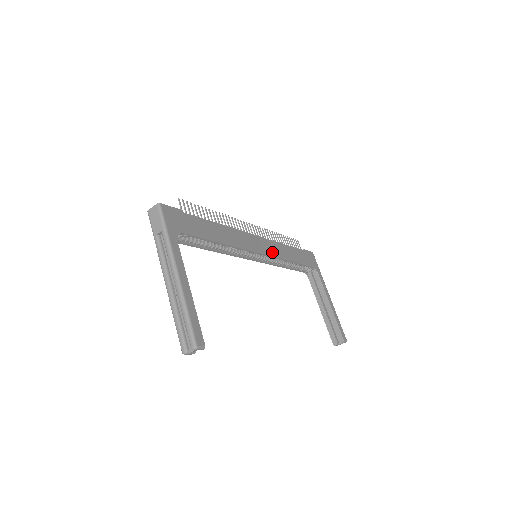
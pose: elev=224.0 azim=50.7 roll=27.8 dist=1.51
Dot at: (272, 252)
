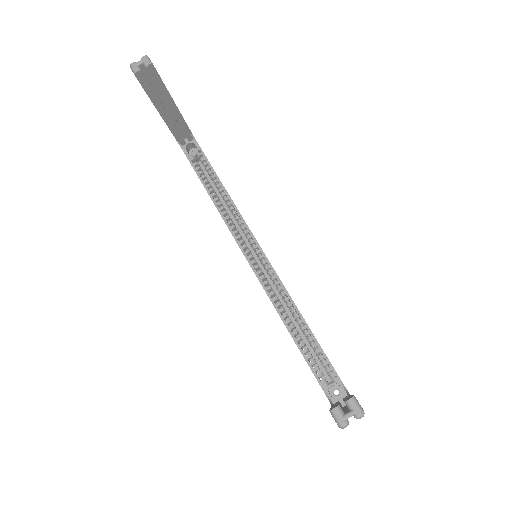
Dot at: occluded
